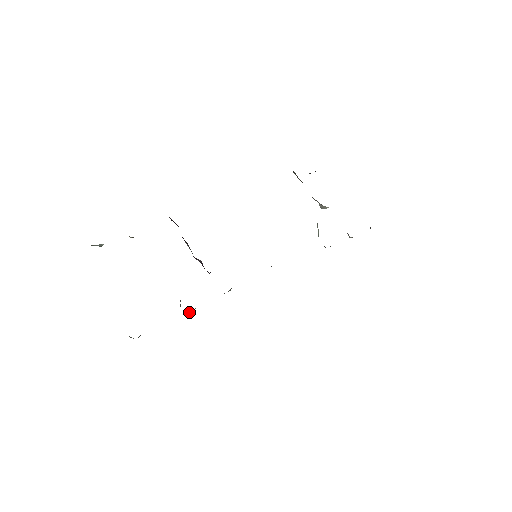
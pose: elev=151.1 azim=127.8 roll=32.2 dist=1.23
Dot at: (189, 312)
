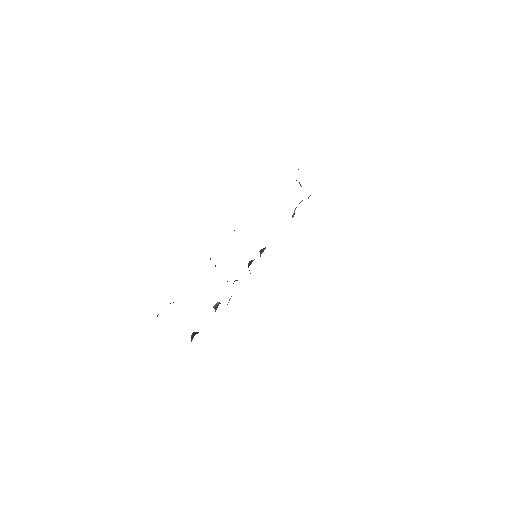
Dot at: occluded
